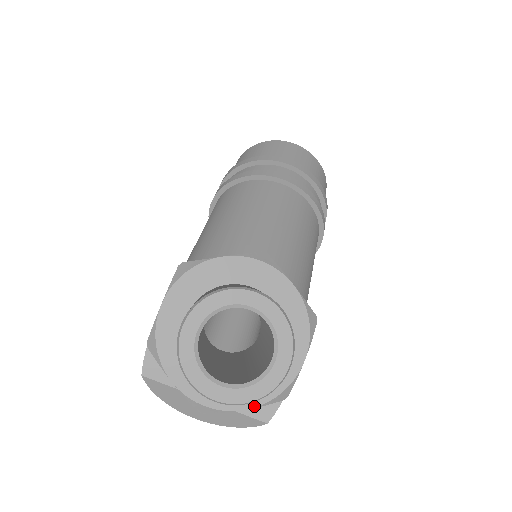
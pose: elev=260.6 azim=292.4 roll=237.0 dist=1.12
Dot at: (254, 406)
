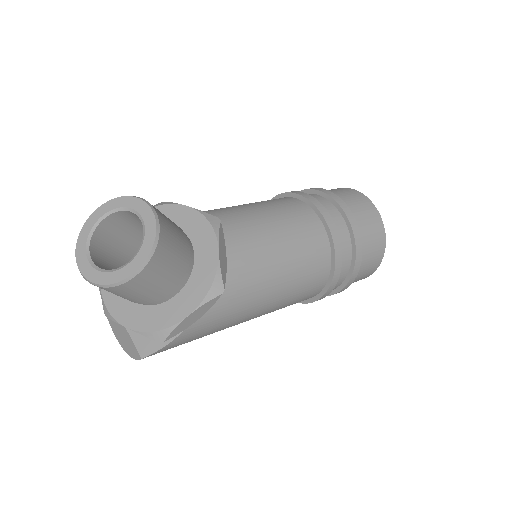
Dot at: (134, 329)
